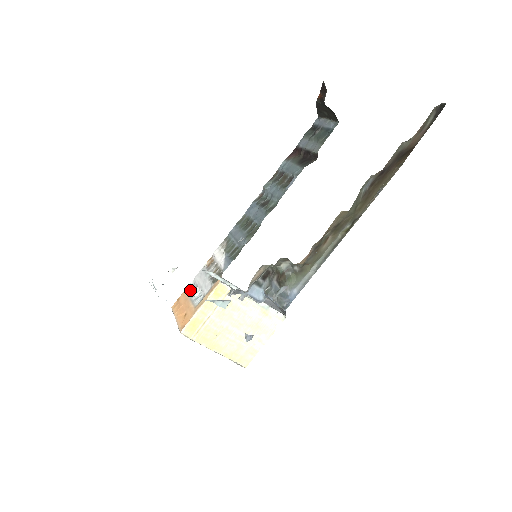
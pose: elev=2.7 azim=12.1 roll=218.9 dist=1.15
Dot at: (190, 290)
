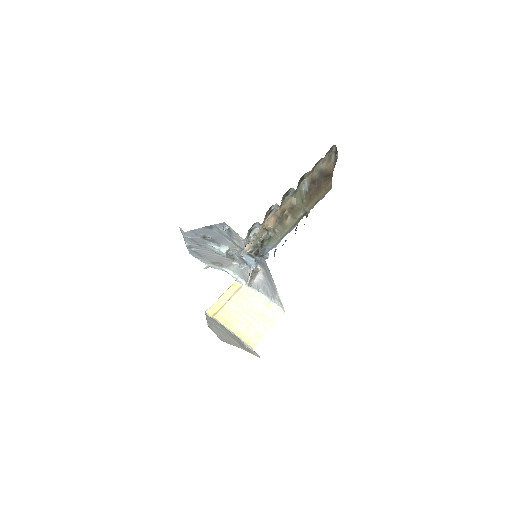
Dot at: occluded
